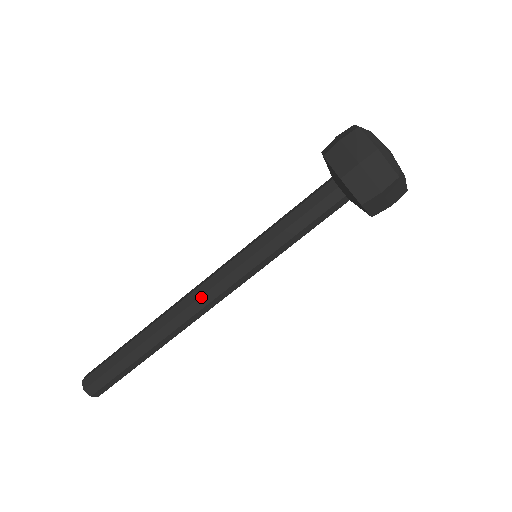
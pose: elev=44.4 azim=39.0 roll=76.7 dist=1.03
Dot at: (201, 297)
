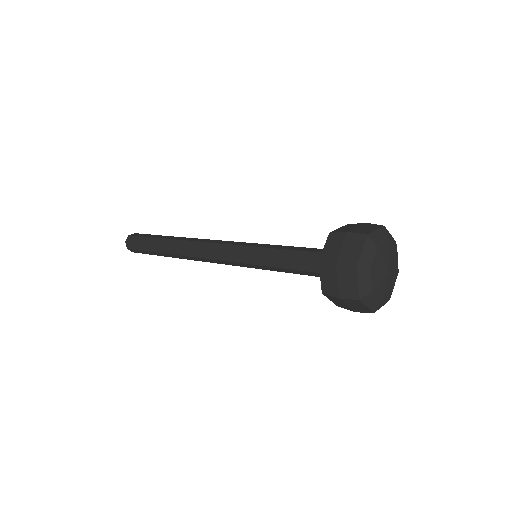
Dot at: (207, 251)
